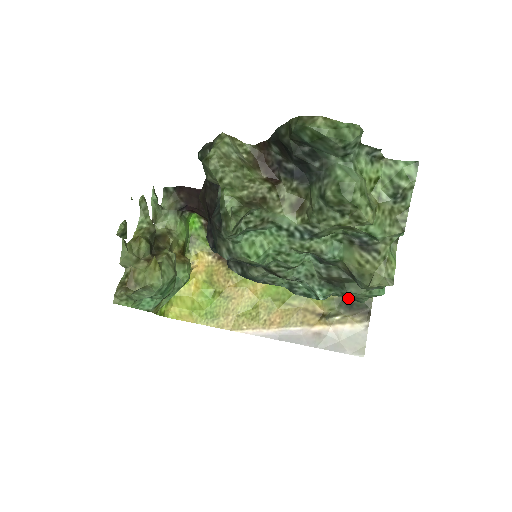
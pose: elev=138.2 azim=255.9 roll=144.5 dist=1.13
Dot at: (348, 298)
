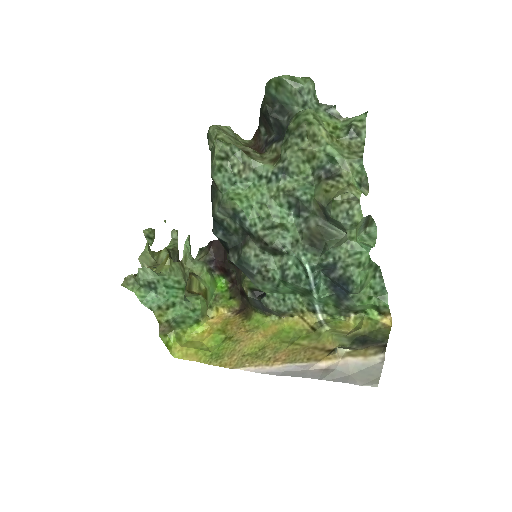
Dot at: (362, 337)
